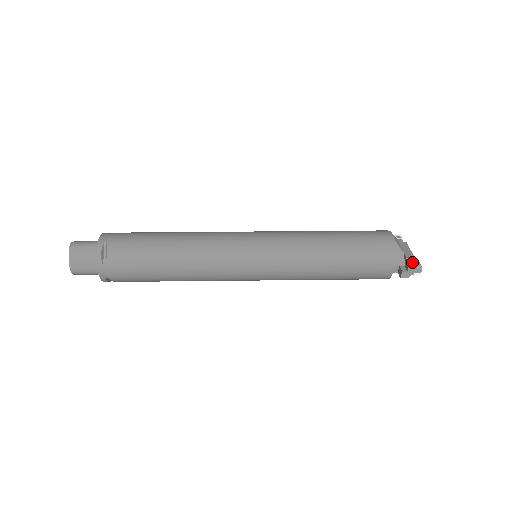
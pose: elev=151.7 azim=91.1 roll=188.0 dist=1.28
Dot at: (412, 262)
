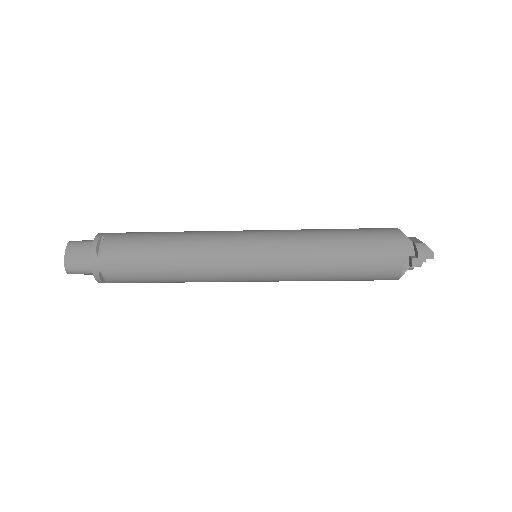
Dot at: (422, 247)
